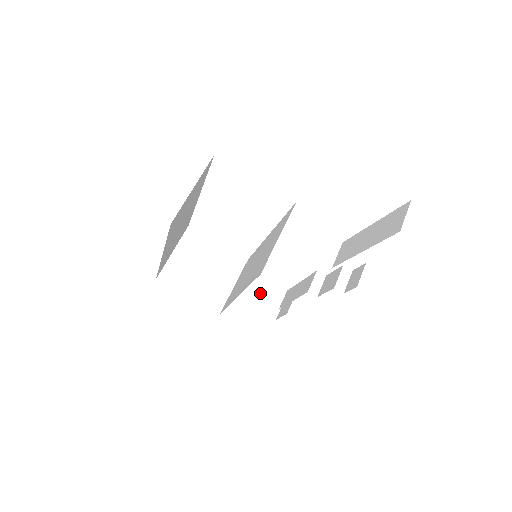
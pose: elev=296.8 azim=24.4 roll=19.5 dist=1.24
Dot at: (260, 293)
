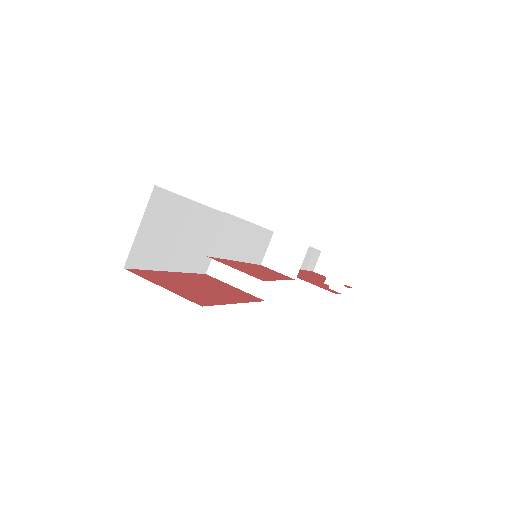
Dot at: occluded
